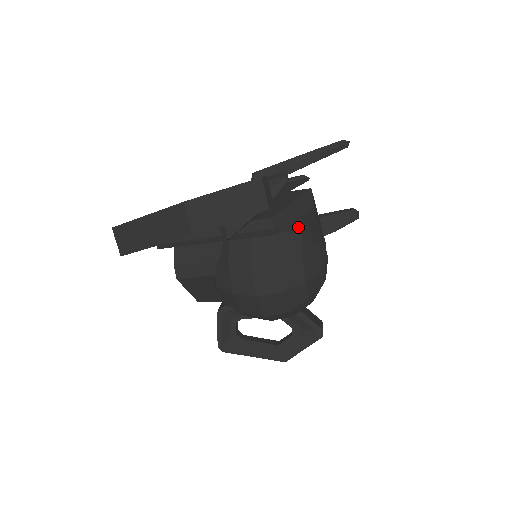
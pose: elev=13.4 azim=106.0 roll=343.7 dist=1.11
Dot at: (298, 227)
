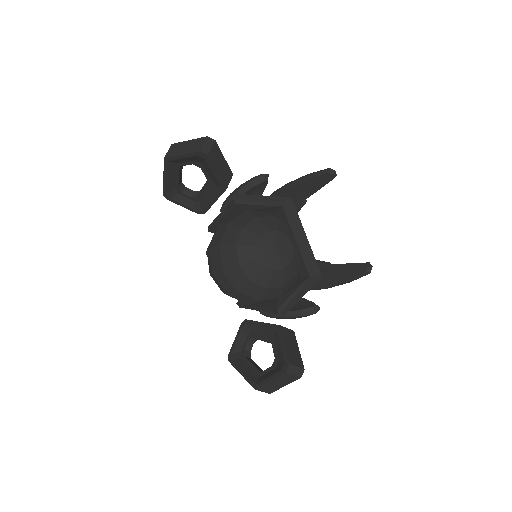
Dot at: (263, 215)
